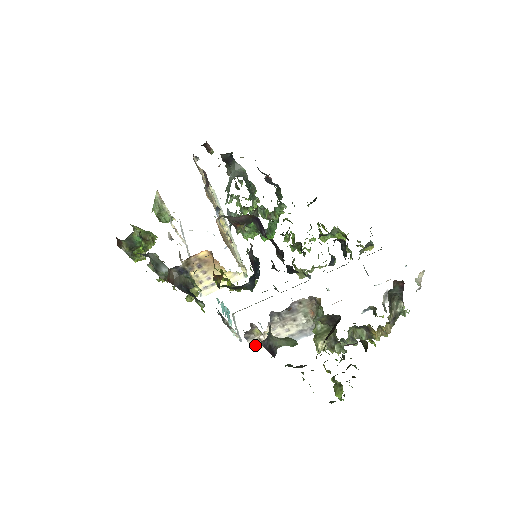
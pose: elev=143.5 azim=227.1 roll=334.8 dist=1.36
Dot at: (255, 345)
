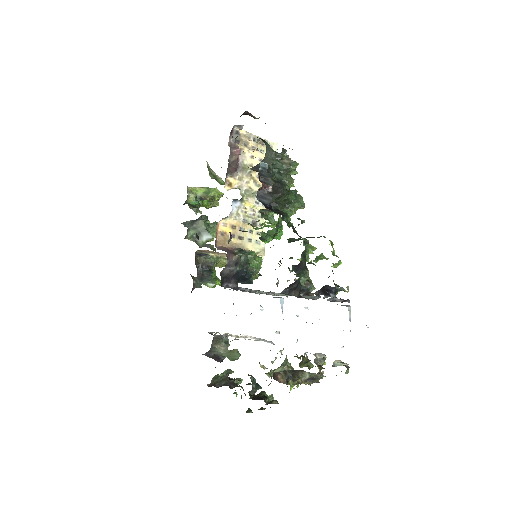
Dot at: occluded
